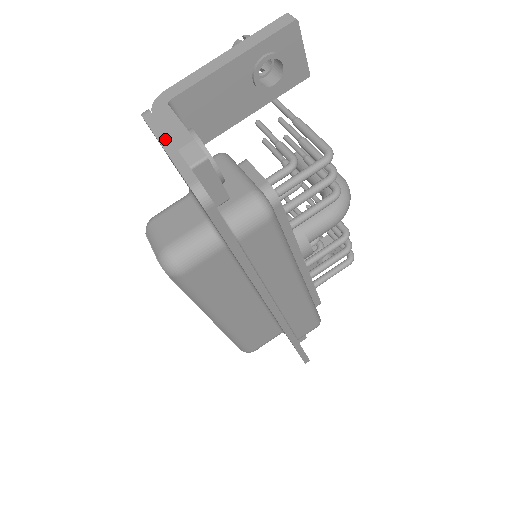
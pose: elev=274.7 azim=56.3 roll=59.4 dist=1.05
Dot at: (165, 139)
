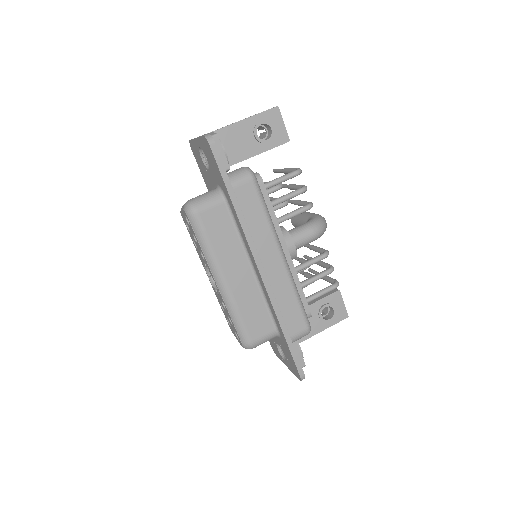
Dot at: occluded
